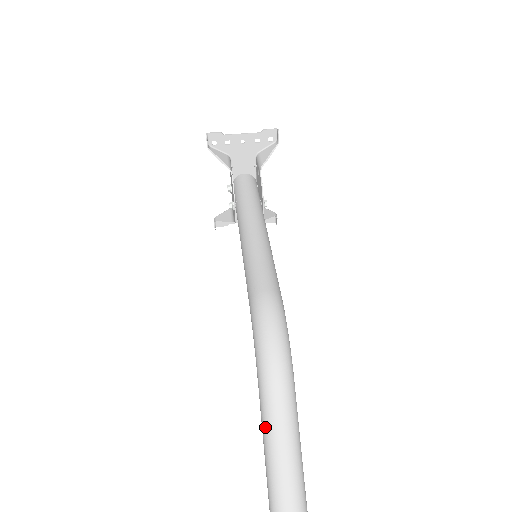
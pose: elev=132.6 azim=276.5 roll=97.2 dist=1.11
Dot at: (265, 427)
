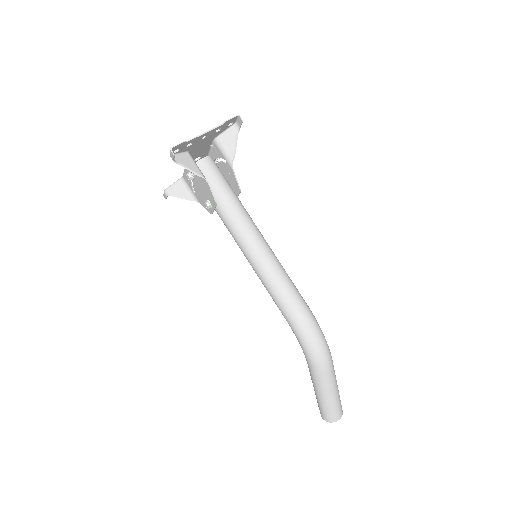
Dot at: (320, 388)
